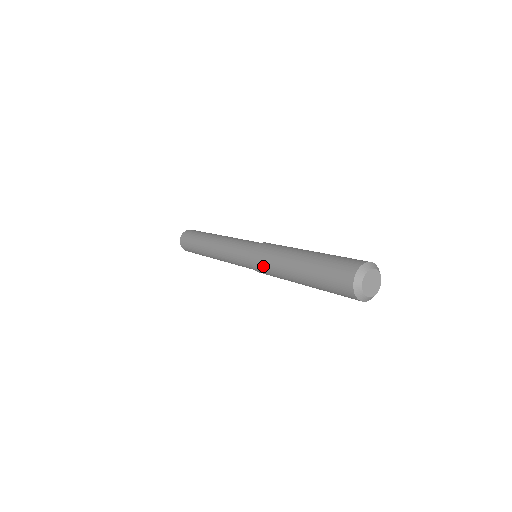
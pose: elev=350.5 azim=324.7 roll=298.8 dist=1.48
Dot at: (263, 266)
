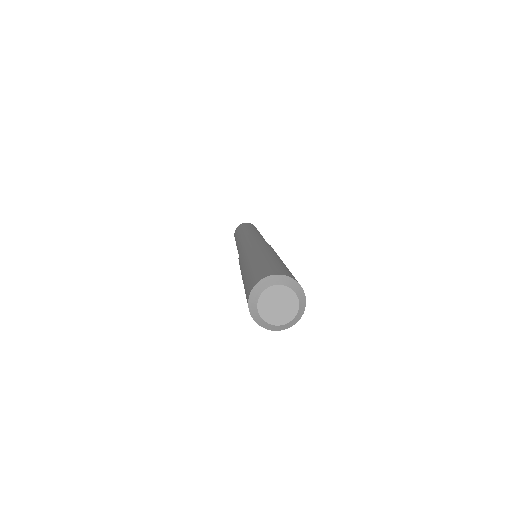
Dot at: occluded
